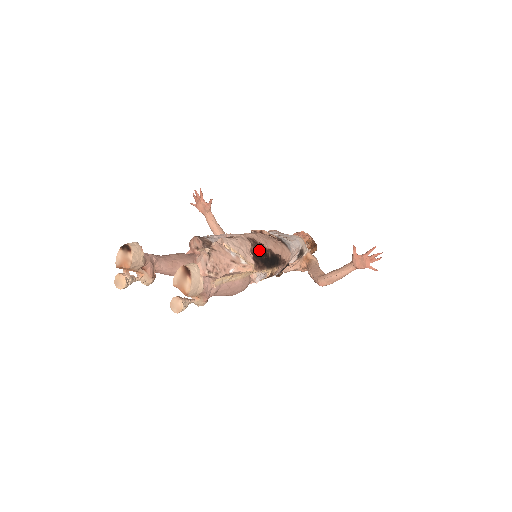
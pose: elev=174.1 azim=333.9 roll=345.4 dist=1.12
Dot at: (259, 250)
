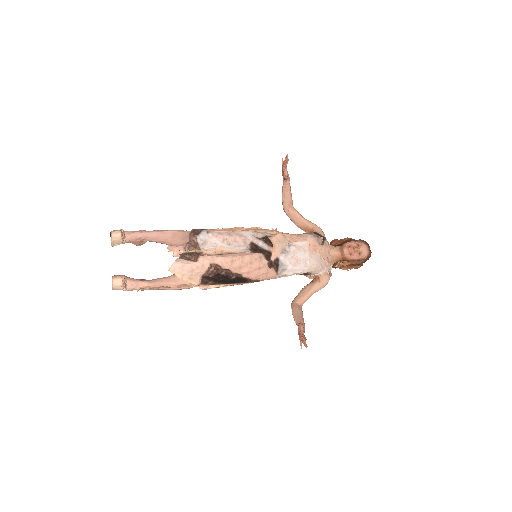
Dot at: (218, 274)
